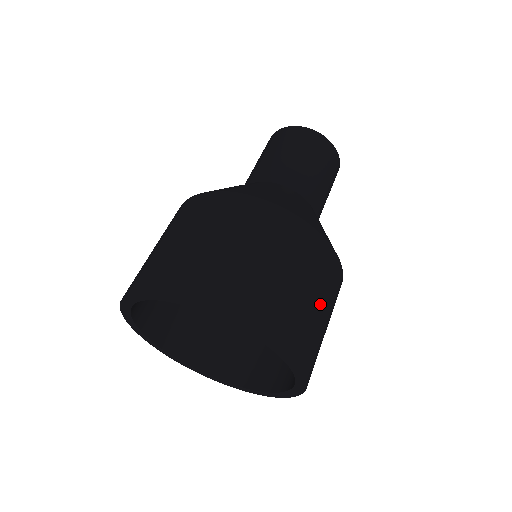
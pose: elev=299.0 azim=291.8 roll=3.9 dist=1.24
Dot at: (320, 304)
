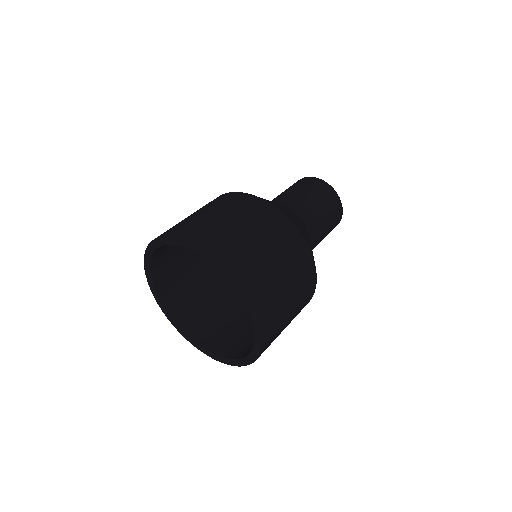
Dot at: (289, 285)
